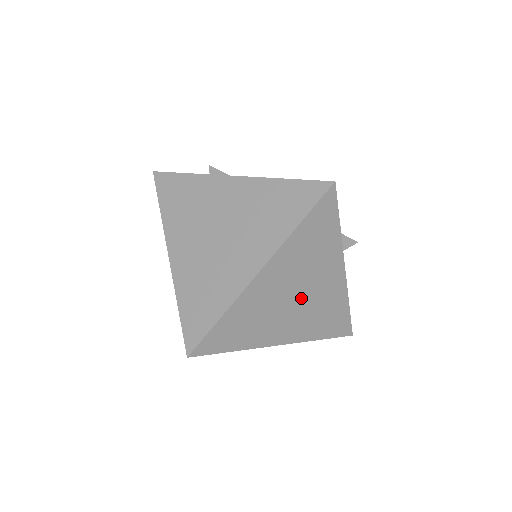
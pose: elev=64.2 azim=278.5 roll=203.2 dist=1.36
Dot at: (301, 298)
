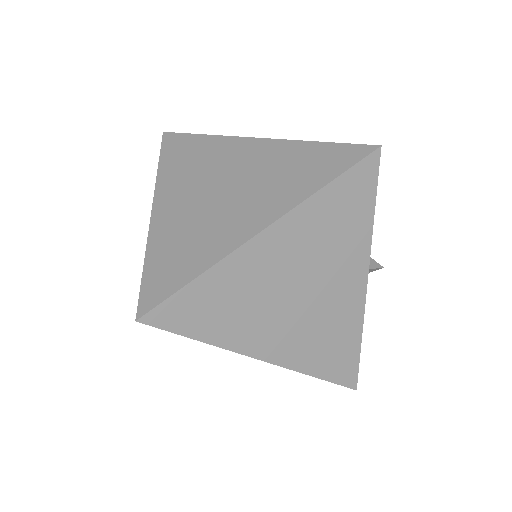
Dot at: (306, 298)
